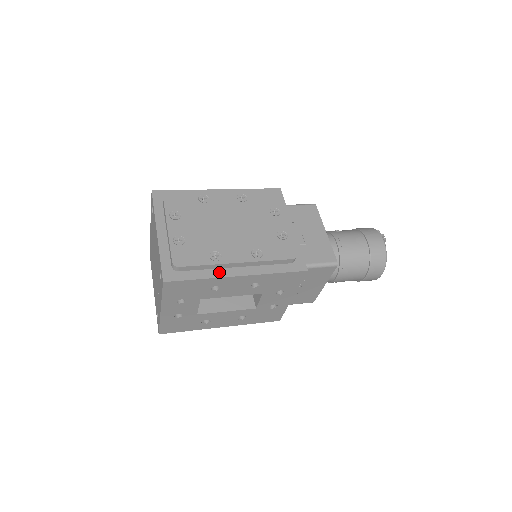
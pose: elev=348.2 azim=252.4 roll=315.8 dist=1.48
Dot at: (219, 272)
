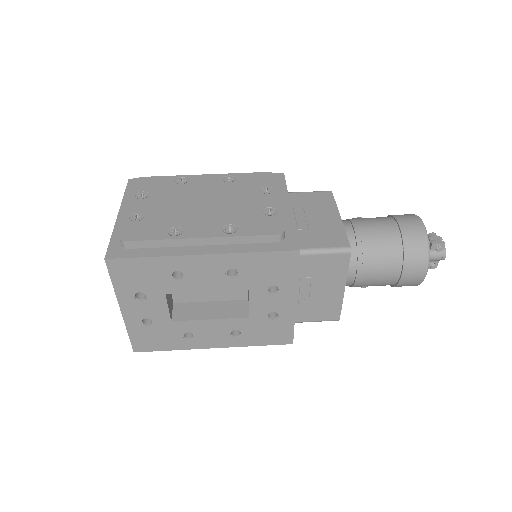
Dot at: (178, 250)
